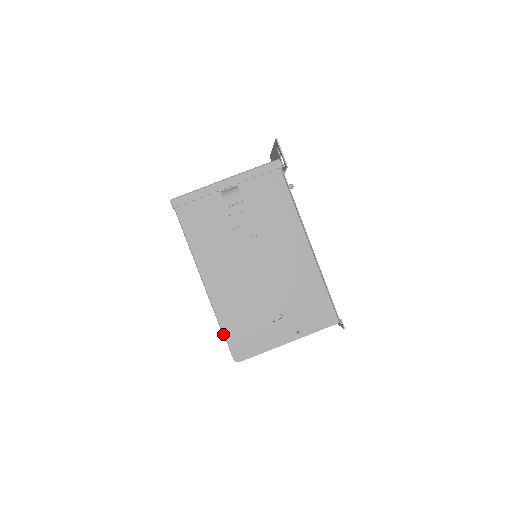
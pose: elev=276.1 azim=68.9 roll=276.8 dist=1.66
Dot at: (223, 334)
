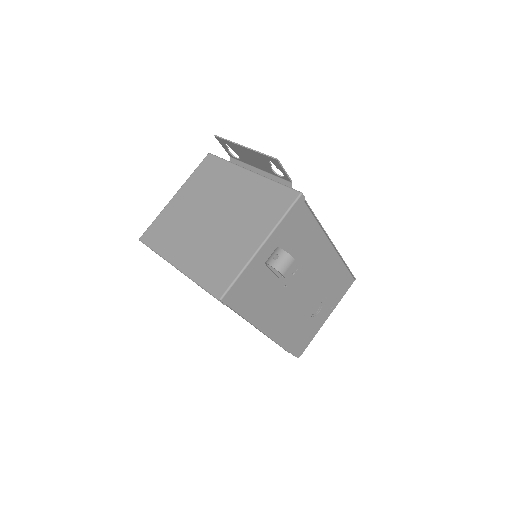
Dot at: (287, 351)
